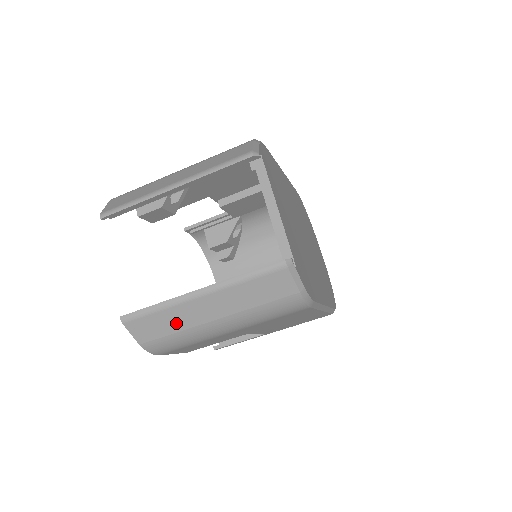
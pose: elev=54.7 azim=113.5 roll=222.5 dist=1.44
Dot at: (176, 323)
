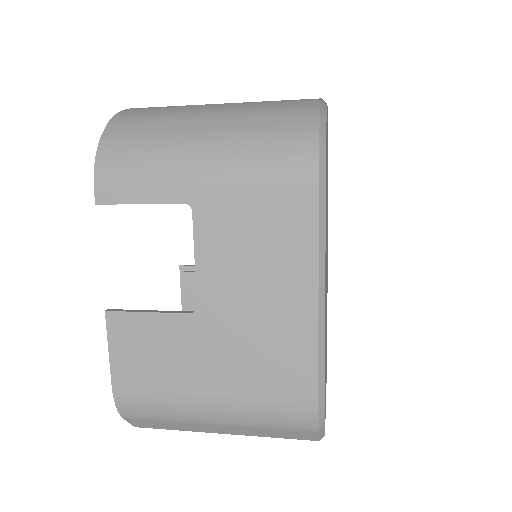
Dot at: occluded
